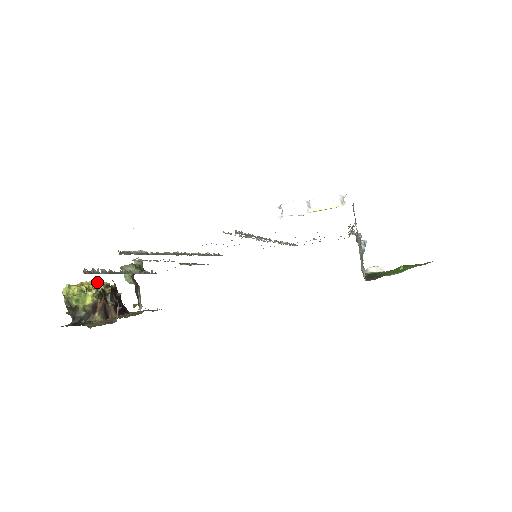
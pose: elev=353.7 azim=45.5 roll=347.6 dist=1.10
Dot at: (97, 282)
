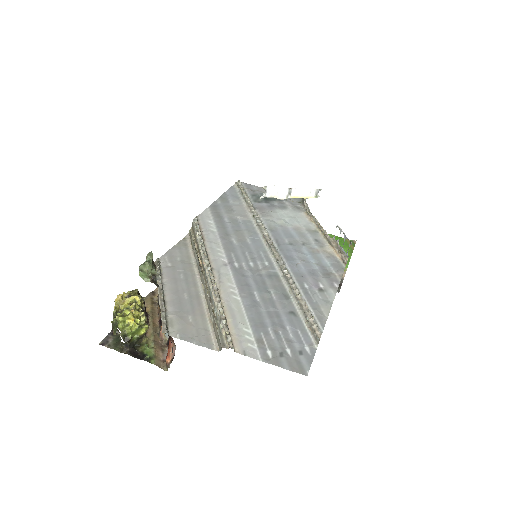
Dot at: (133, 299)
